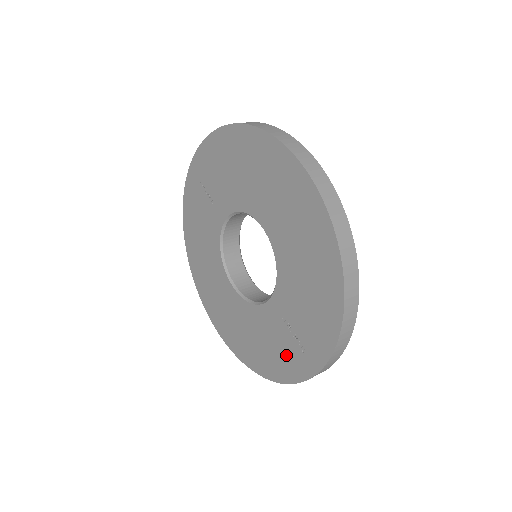
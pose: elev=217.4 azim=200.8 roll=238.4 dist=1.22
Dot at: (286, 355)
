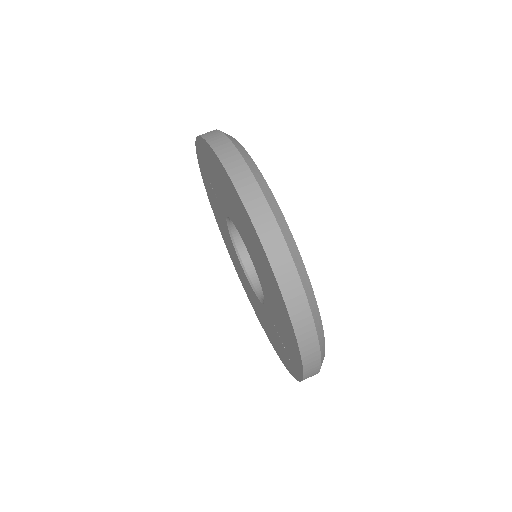
Dot at: (282, 352)
